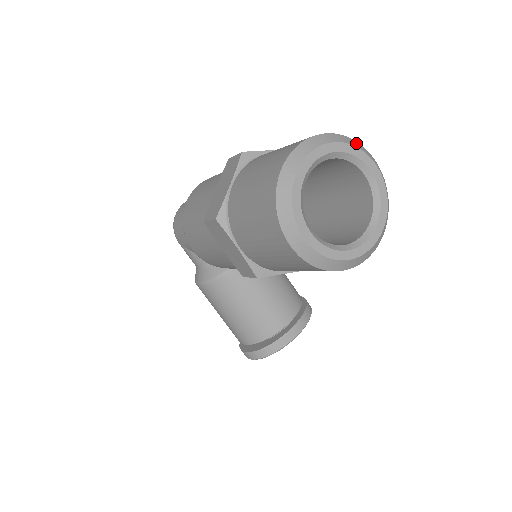
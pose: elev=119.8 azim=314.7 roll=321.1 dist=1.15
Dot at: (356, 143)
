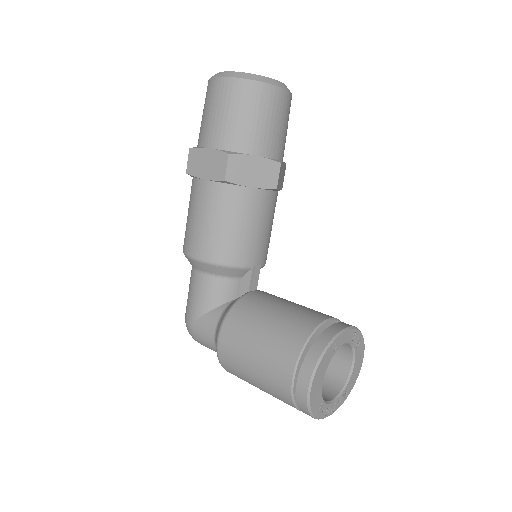
Dot at: occluded
